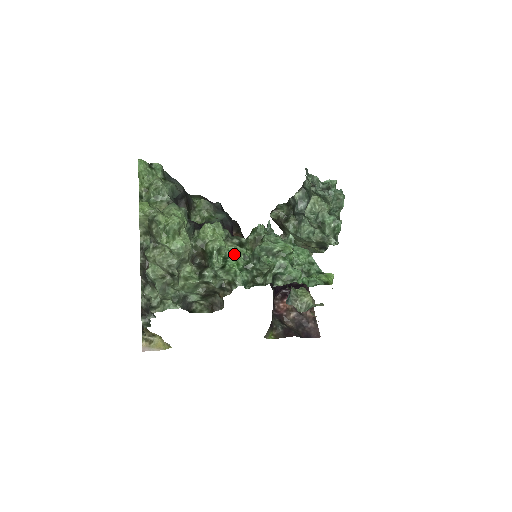
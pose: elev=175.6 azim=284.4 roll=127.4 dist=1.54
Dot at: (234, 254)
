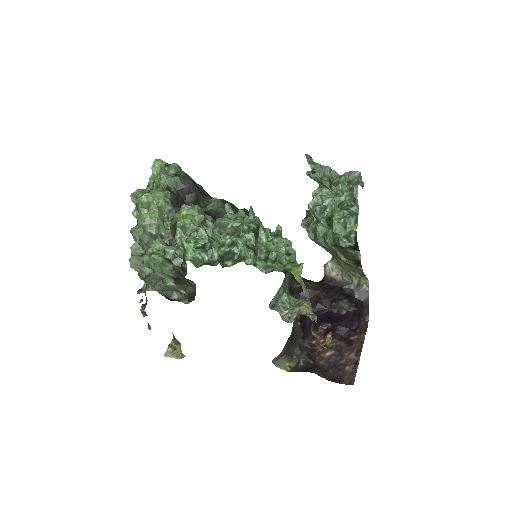
Dot at: (198, 233)
